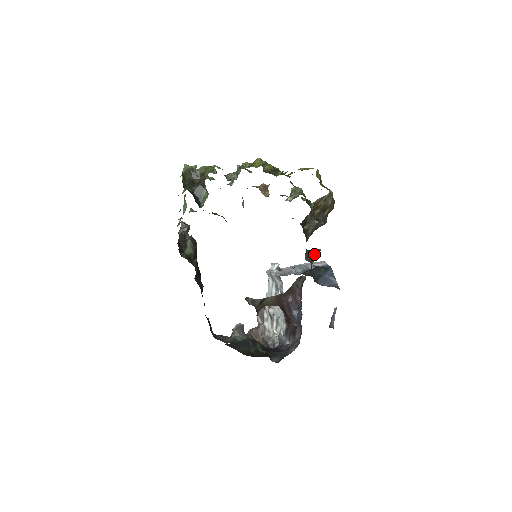
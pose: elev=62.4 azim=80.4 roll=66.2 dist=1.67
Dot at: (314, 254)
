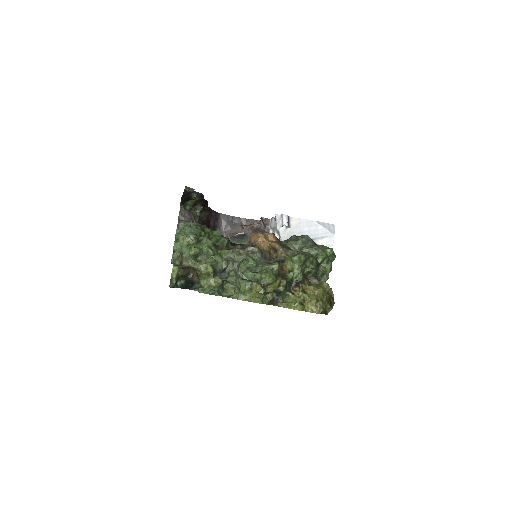
Dot at: occluded
